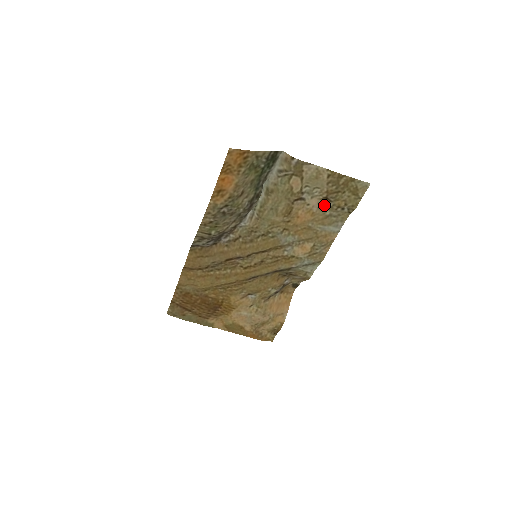
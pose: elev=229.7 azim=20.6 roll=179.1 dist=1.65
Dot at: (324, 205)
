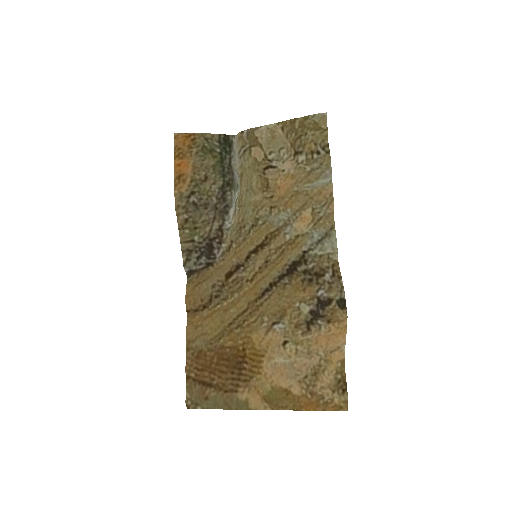
Dot at: (300, 164)
